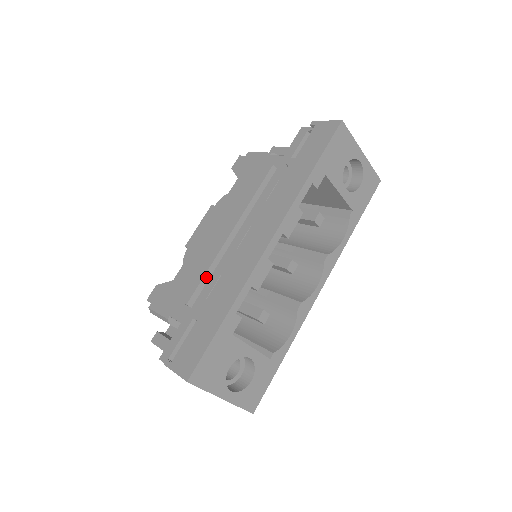
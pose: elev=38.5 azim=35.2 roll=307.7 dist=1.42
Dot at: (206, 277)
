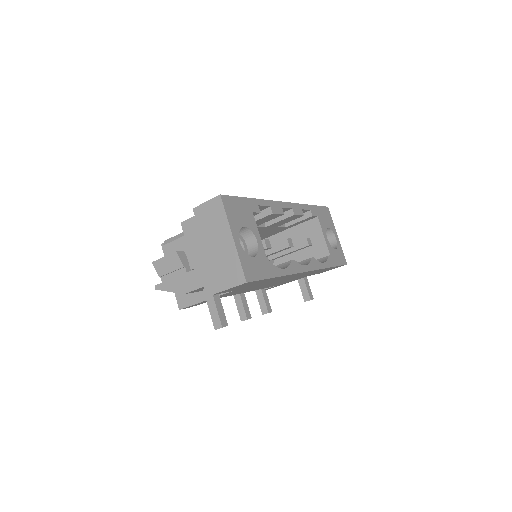
Dot at: occluded
